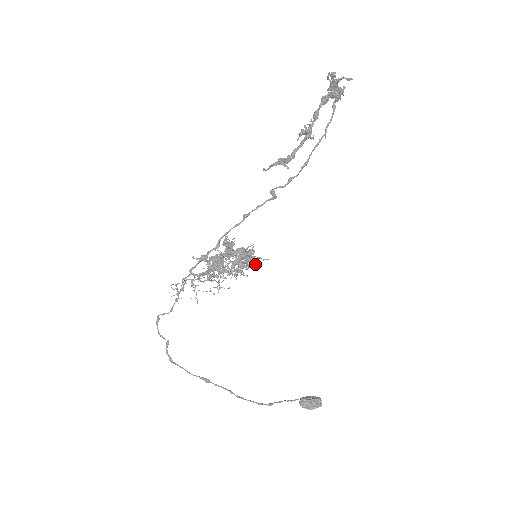
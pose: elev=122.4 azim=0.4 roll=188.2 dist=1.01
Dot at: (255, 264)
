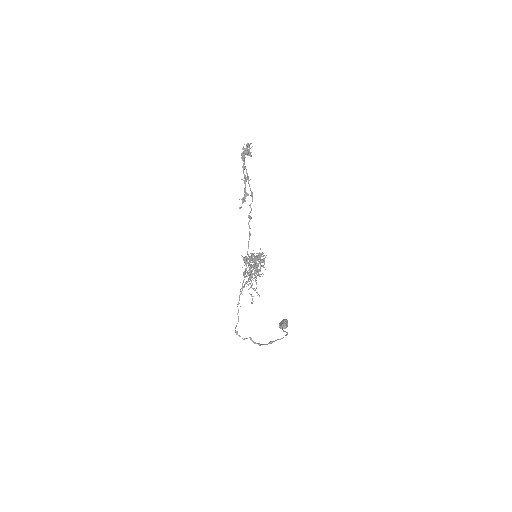
Dot at: occluded
